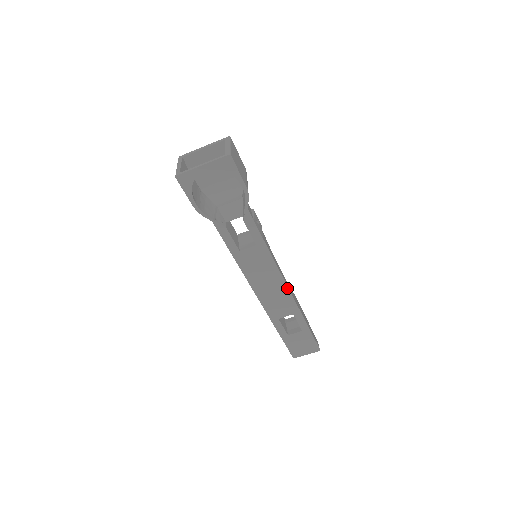
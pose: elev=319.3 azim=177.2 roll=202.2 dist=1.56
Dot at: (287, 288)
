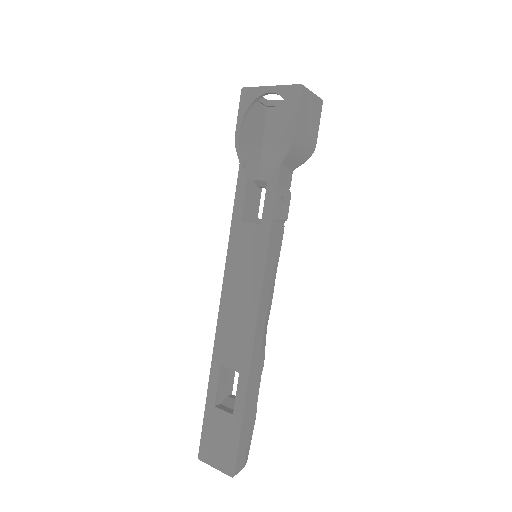
Dot at: (256, 319)
